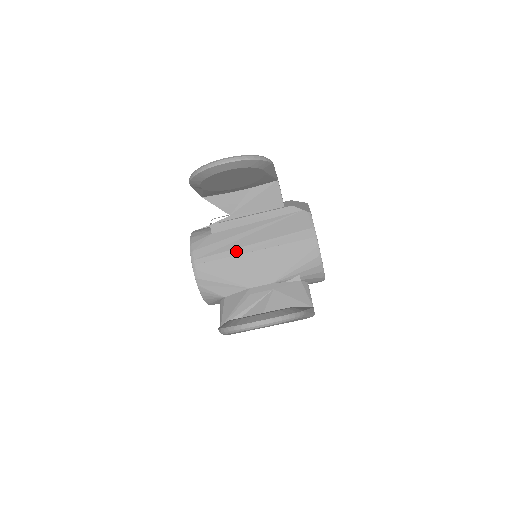
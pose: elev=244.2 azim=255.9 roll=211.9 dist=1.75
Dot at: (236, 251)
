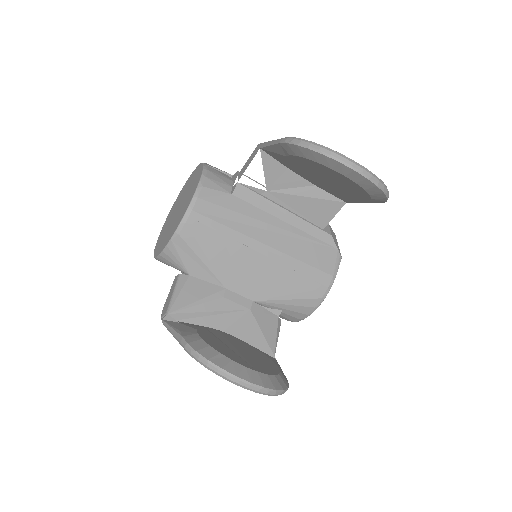
Dot at: (246, 239)
